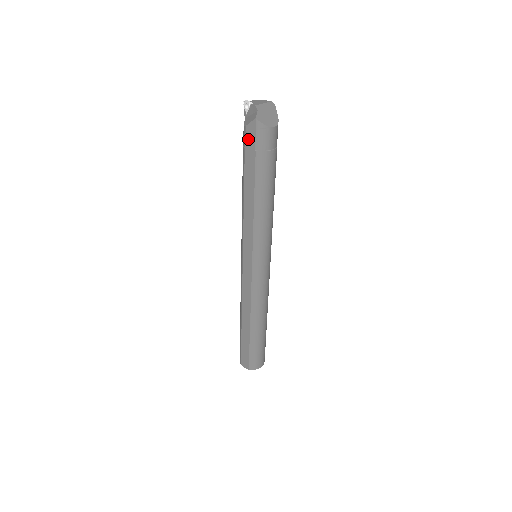
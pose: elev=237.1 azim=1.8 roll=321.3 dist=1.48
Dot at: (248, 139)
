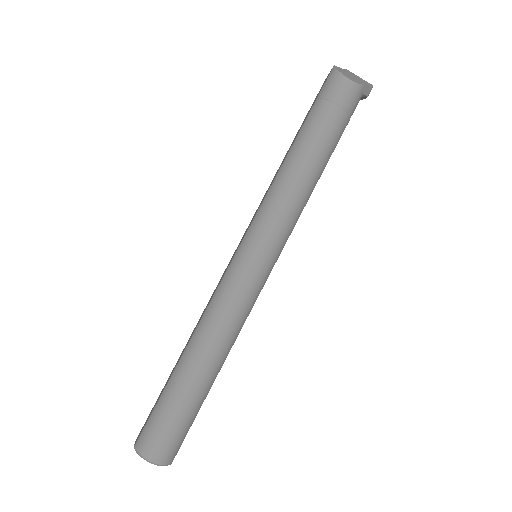
Dot at: occluded
